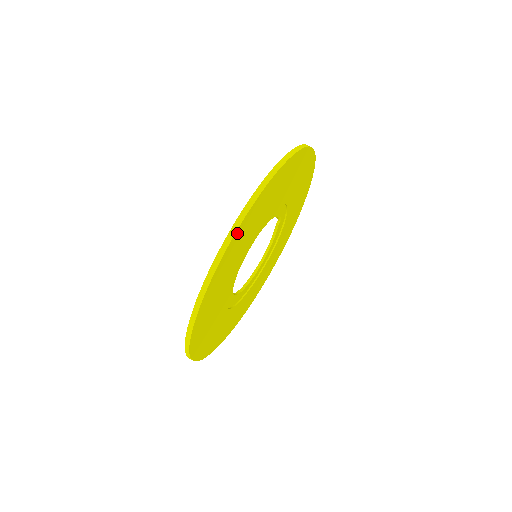
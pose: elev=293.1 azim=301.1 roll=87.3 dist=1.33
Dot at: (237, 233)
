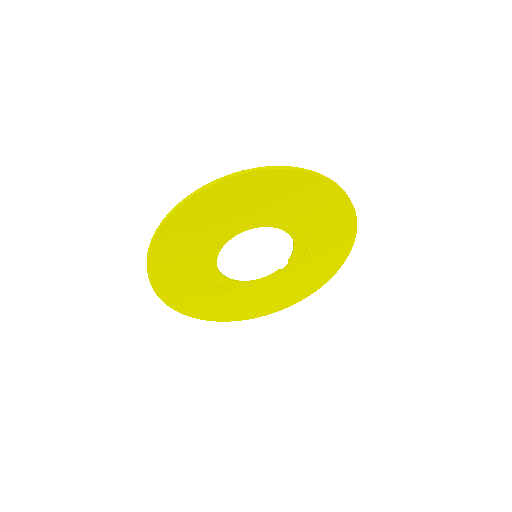
Dot at: (306, 176)
